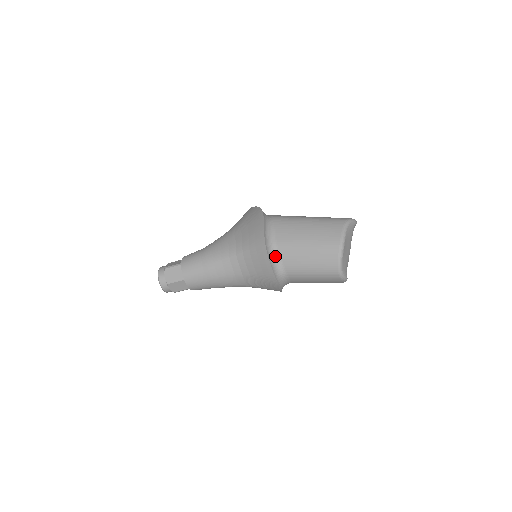
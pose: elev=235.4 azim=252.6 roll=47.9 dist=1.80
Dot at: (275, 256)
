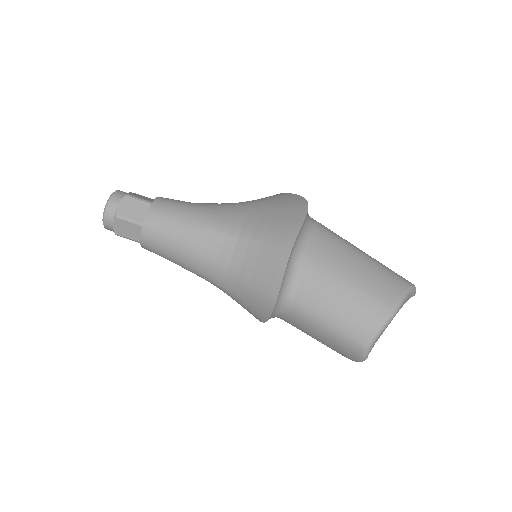
Dot at: (294, 271)
